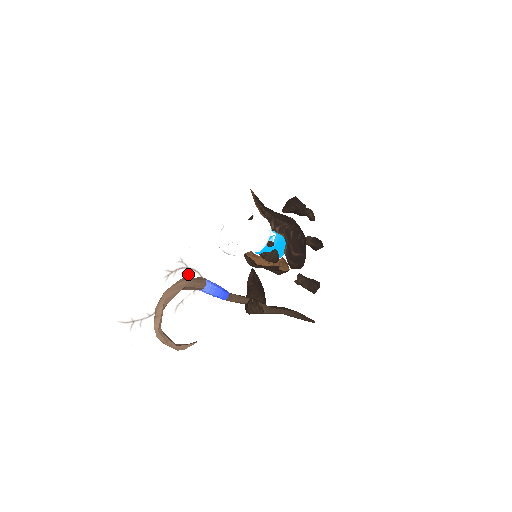
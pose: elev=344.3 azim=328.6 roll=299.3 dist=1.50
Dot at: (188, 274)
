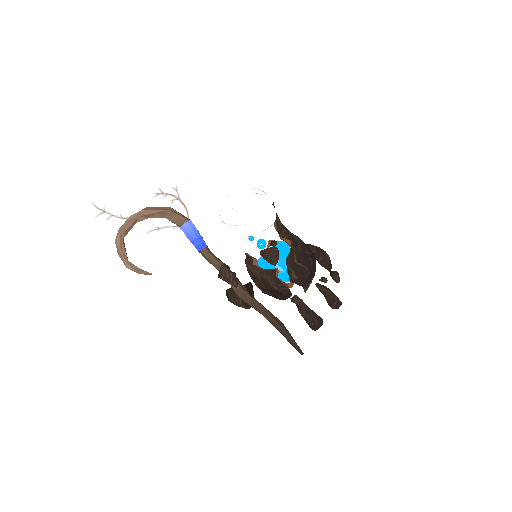
Dot at: (177, 205)
